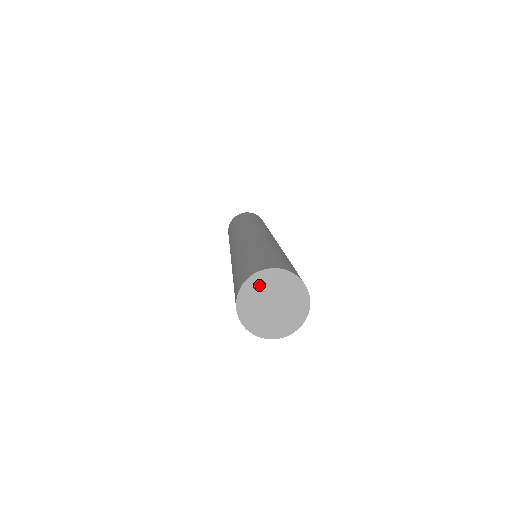
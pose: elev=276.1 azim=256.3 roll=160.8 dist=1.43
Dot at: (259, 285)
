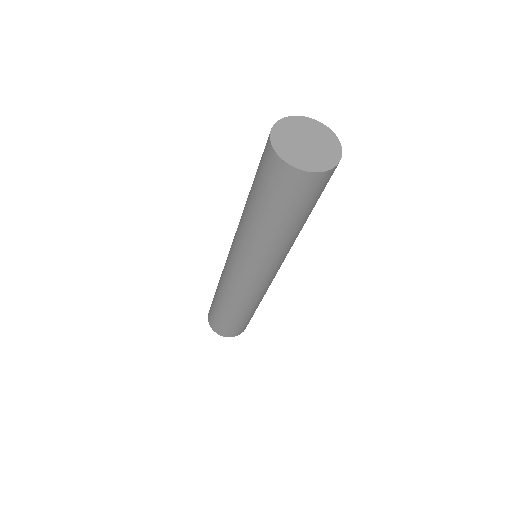
Dot at: (285, 131)
